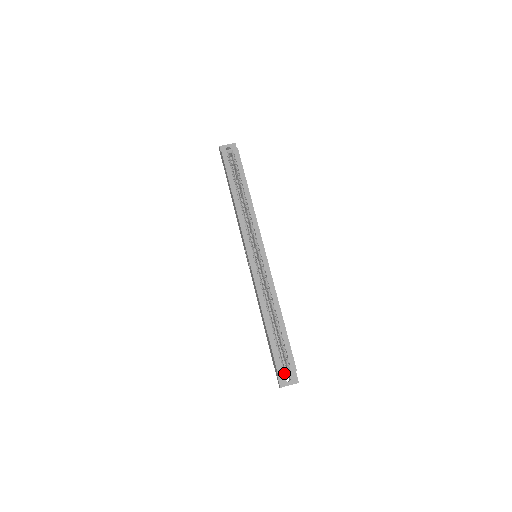
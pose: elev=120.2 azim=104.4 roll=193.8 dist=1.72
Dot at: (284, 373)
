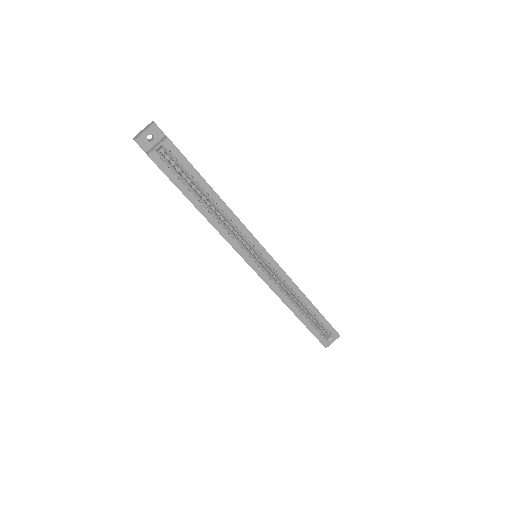
Dot at: (329, 342)
